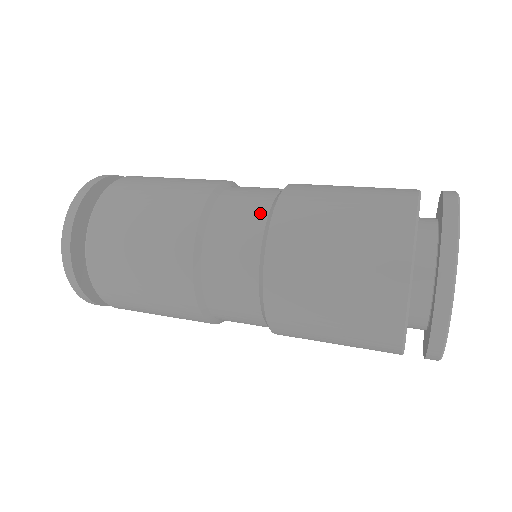
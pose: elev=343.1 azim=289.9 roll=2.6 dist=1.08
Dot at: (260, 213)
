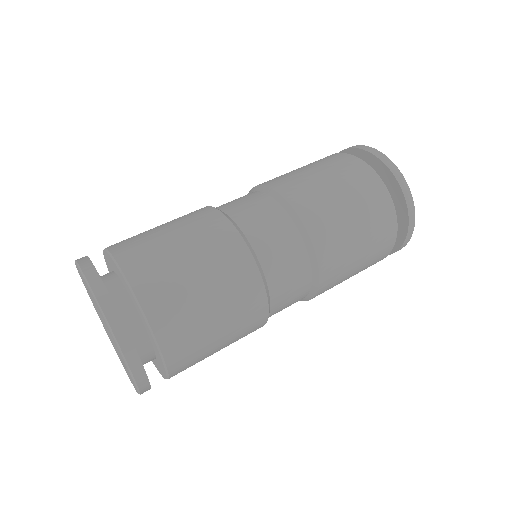
Dot at: (267, 200)
